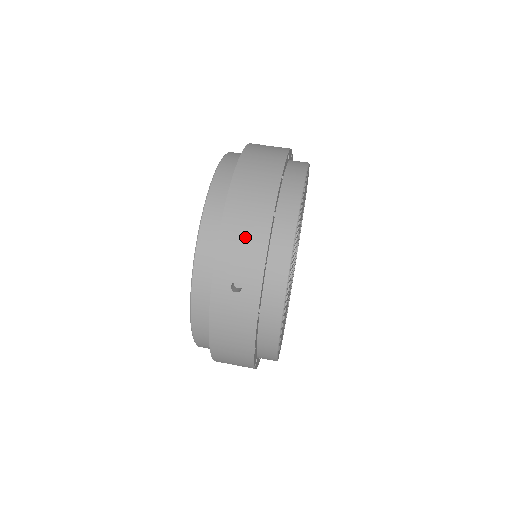
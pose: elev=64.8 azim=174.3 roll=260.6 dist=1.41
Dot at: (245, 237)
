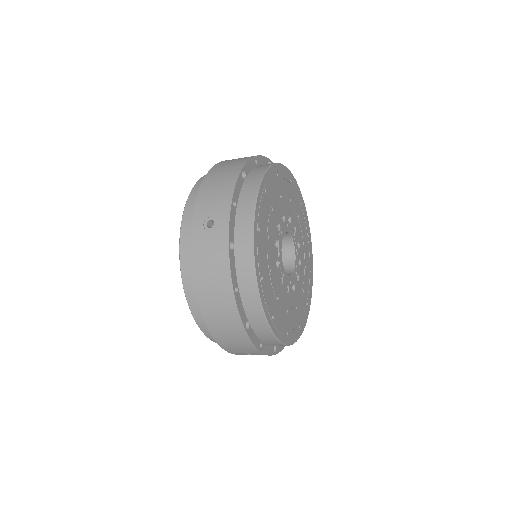
Dot at: (236, 345)
